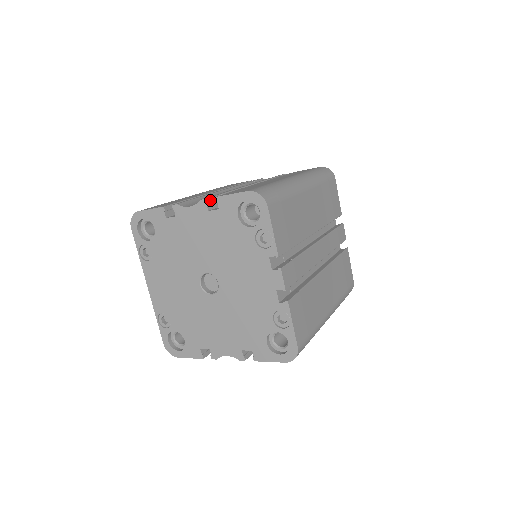
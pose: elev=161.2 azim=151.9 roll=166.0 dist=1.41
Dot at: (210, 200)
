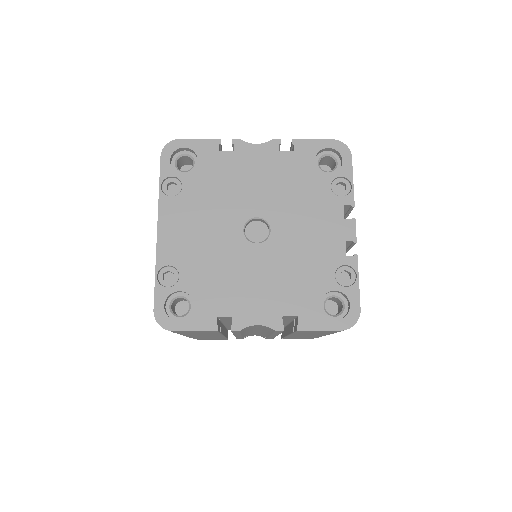
Dot at: occluded
